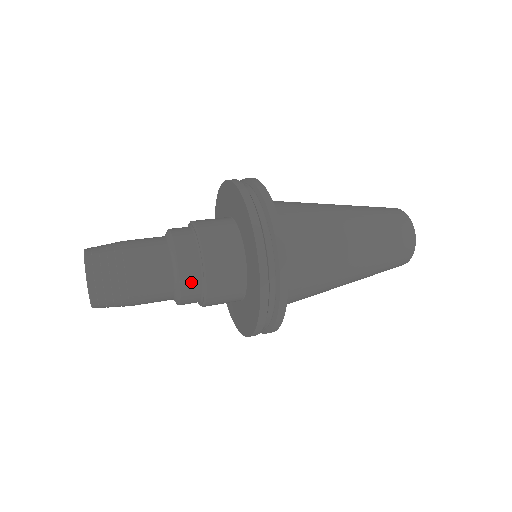
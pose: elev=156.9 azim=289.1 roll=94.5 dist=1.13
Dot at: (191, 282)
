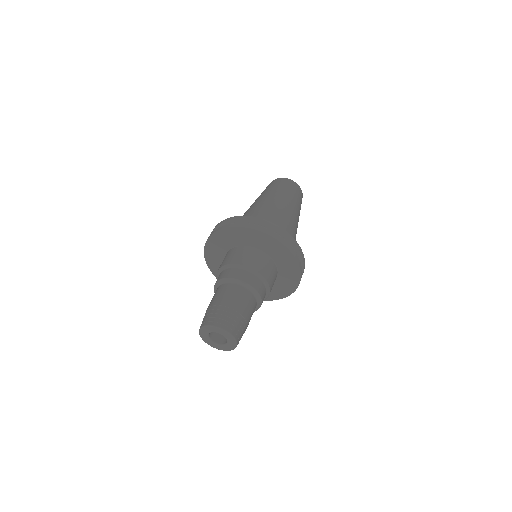
Dot at: (263, 293)
